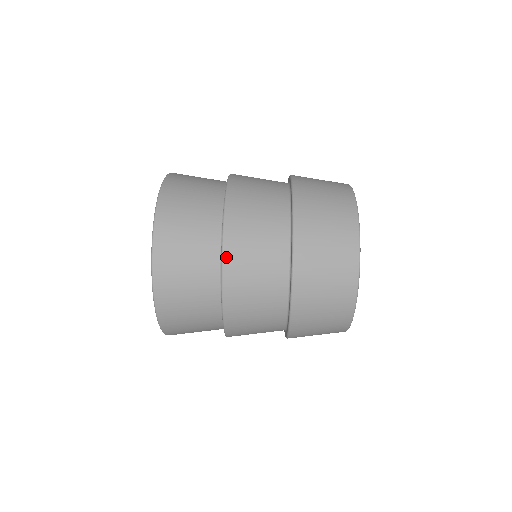
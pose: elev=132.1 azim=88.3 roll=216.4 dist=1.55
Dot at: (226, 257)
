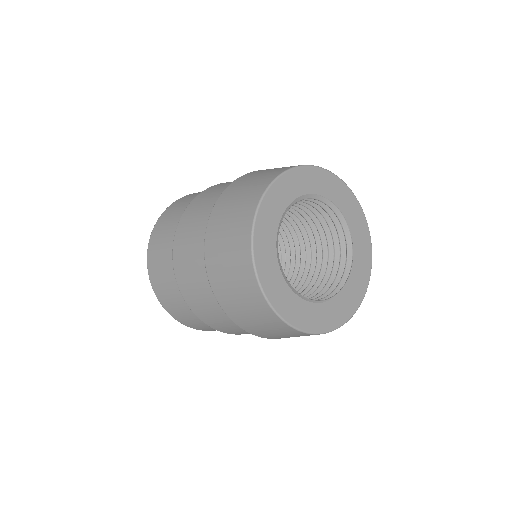
Dot at: occluded
